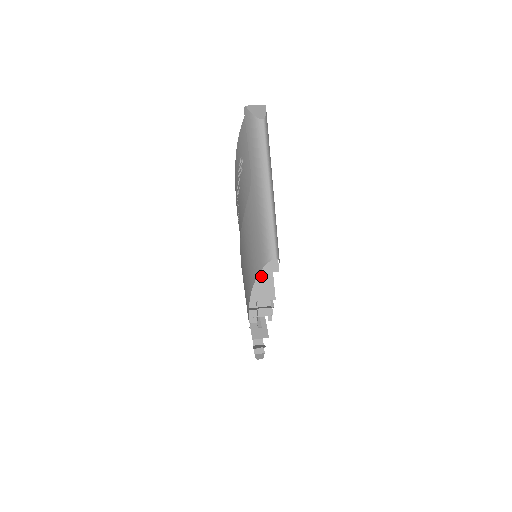
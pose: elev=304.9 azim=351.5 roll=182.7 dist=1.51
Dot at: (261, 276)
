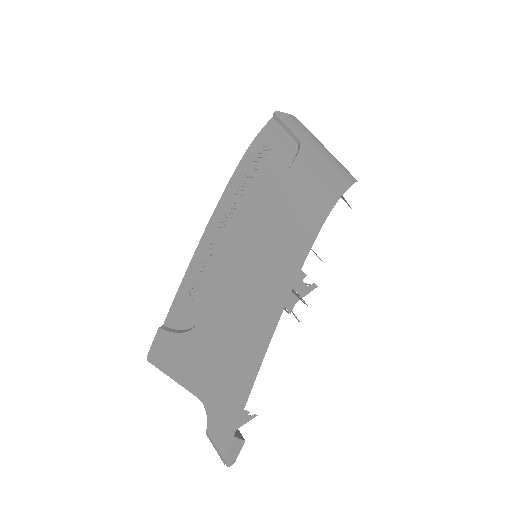
Dot at: occluded
